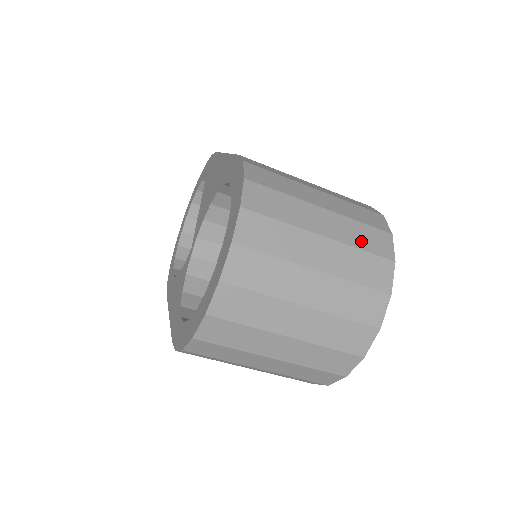
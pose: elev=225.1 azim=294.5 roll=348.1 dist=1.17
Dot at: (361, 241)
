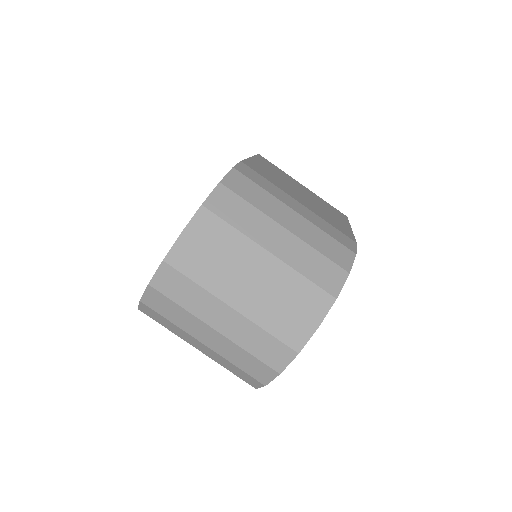
Dot at: (309, 269)
